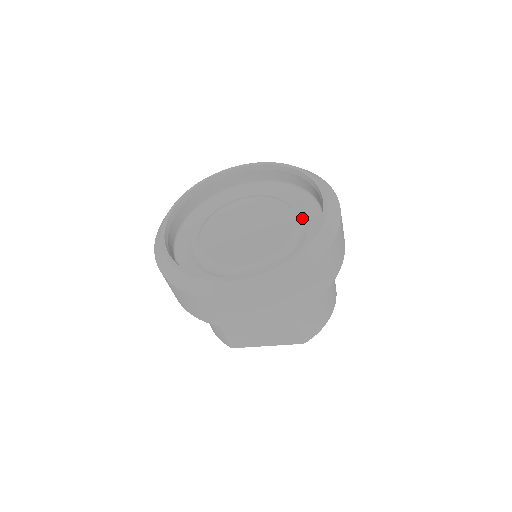
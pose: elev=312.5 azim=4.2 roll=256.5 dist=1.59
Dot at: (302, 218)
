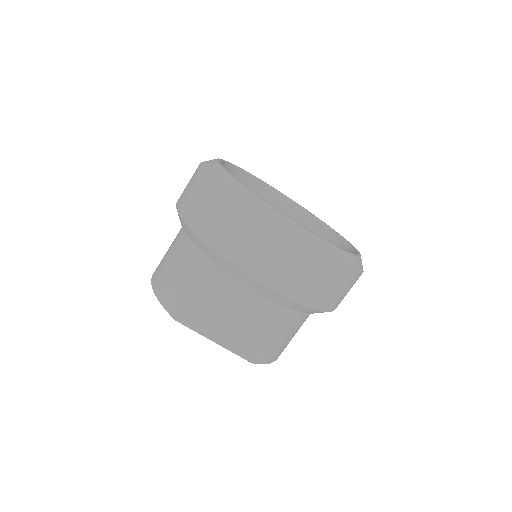
Dot at: occluded
